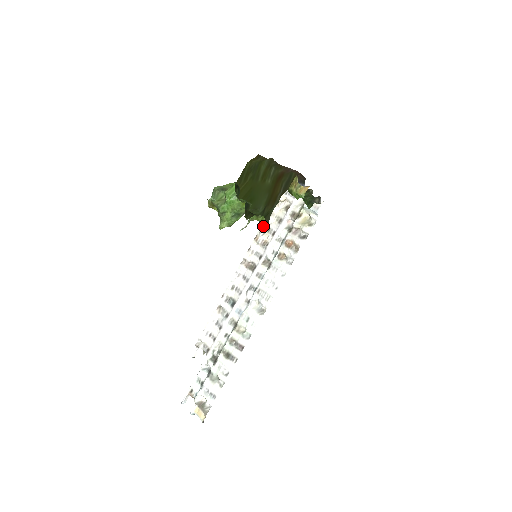
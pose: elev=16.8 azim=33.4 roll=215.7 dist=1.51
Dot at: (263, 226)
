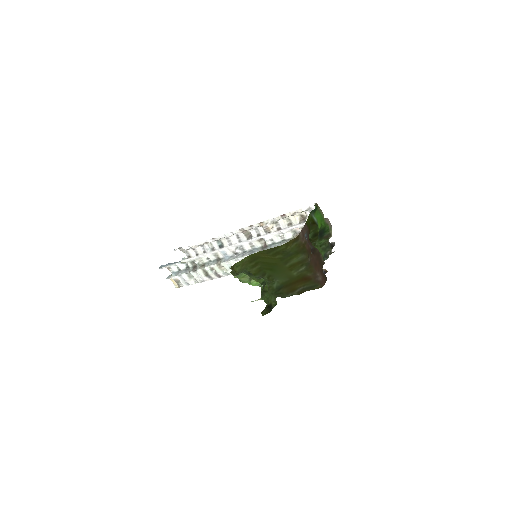
Dot at: (272, 220)
